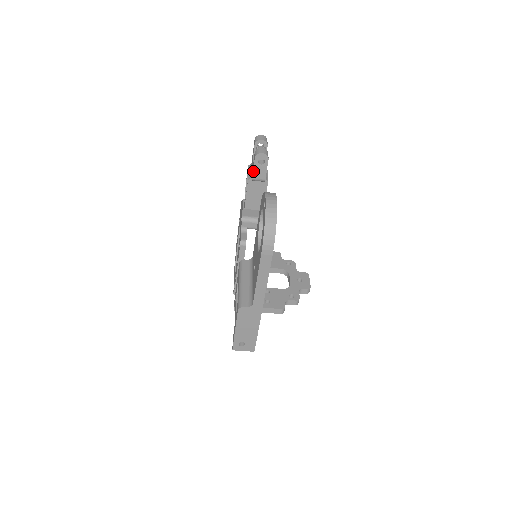
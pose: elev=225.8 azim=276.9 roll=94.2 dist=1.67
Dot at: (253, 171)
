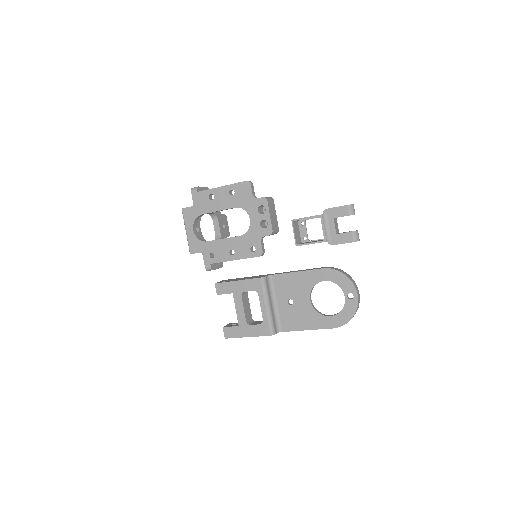
Dot at: occluded
